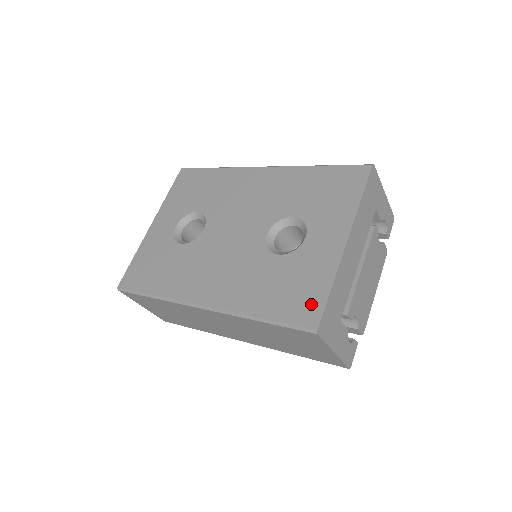
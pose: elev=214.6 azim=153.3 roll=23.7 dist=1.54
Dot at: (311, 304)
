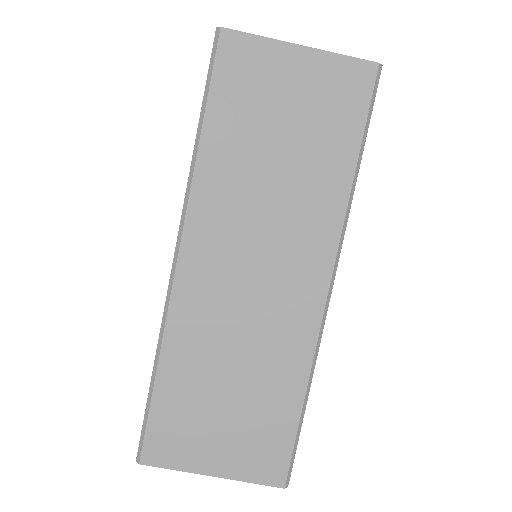
Dot at: occluded
